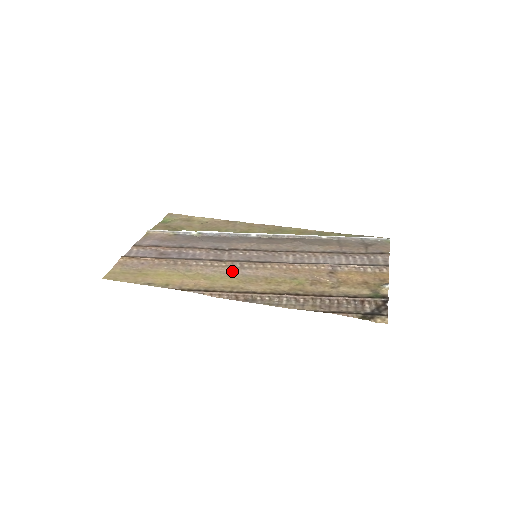
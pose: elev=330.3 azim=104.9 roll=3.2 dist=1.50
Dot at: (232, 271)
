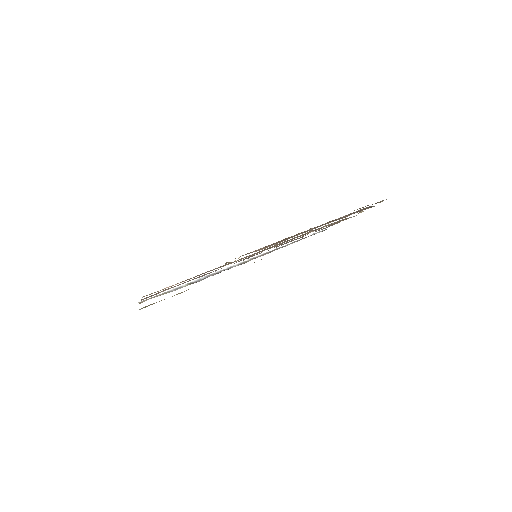
Dot at: (252, 255)
